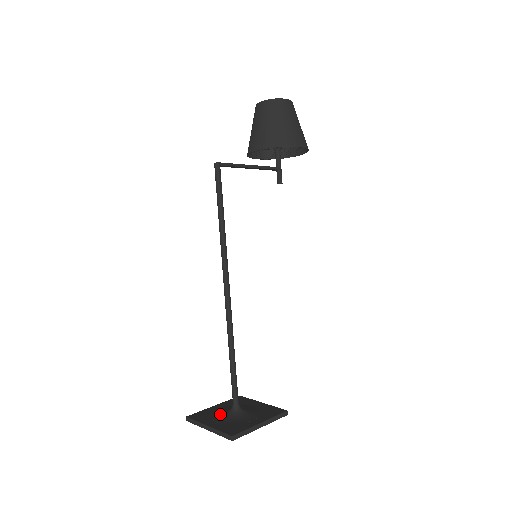
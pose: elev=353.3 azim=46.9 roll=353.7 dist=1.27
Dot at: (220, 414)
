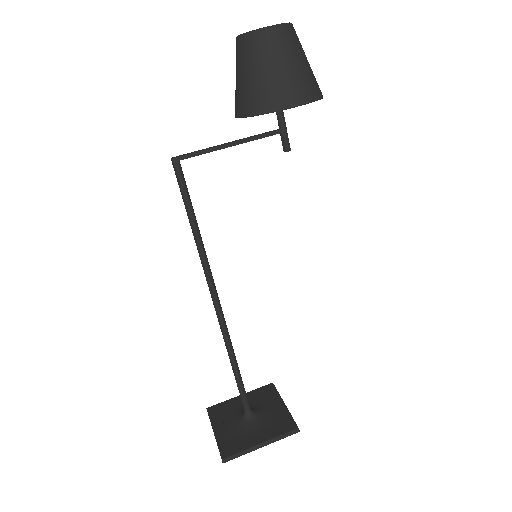
Dot at: (234, 415)
